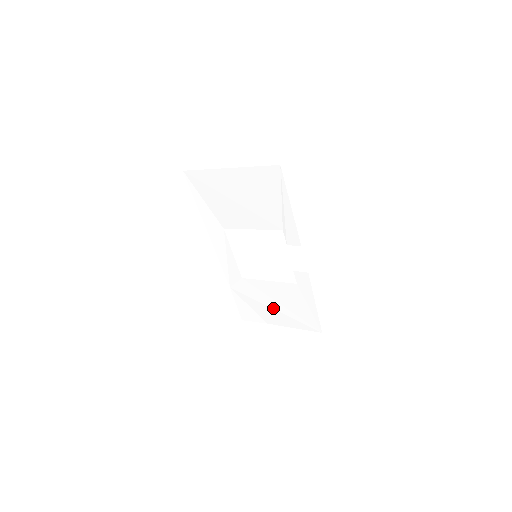
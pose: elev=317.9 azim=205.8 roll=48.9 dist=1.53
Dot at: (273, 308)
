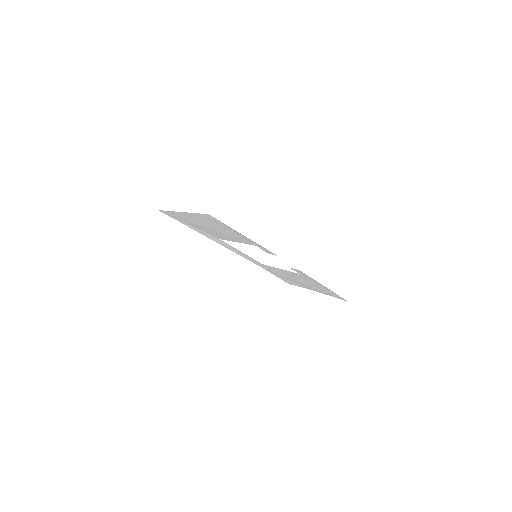
Dot at: occluded
